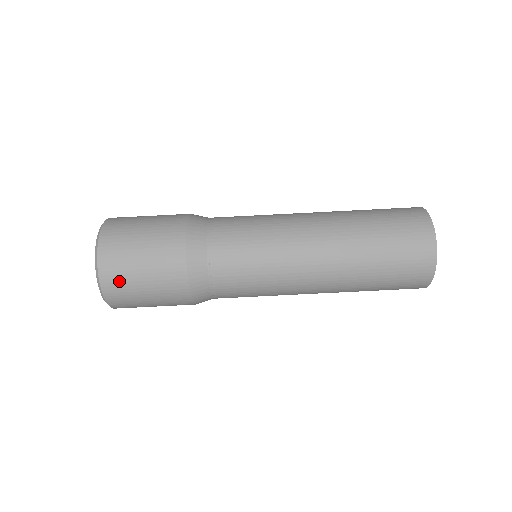
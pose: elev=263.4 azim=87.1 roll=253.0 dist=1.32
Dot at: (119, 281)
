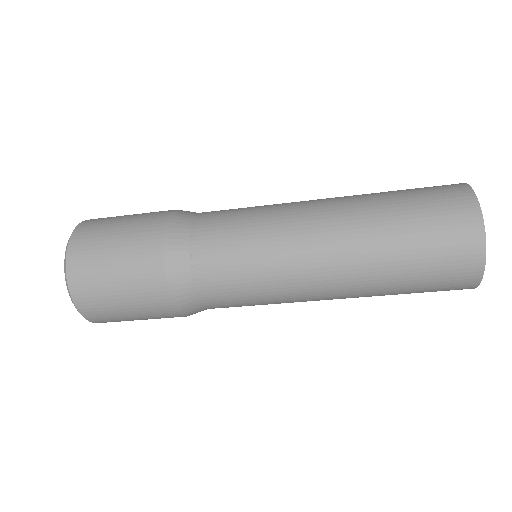
Dot at: (118, 321)
